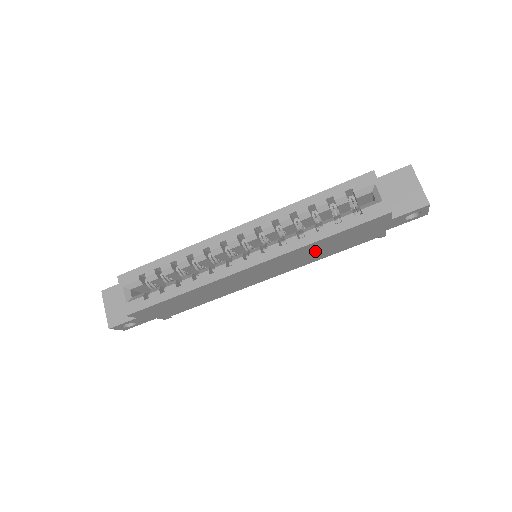
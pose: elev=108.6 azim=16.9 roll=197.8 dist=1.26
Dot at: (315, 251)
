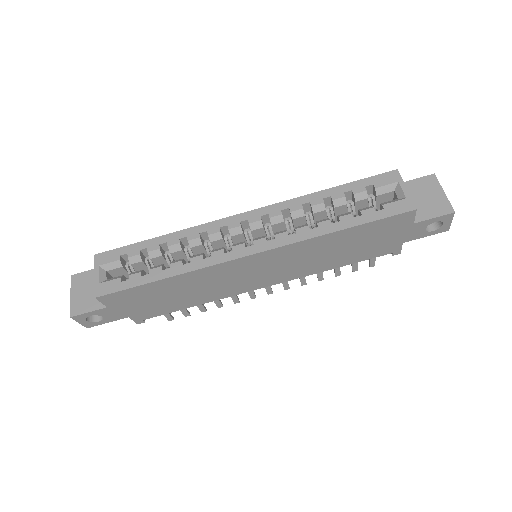
Dot at: (325, 252)
